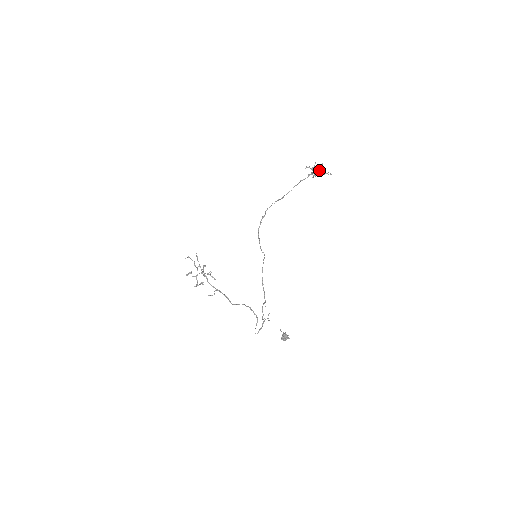
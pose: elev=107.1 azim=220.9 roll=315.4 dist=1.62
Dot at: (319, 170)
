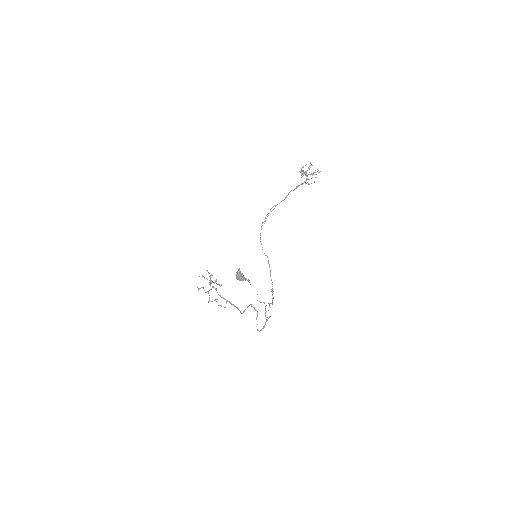
Dot at: occluded
